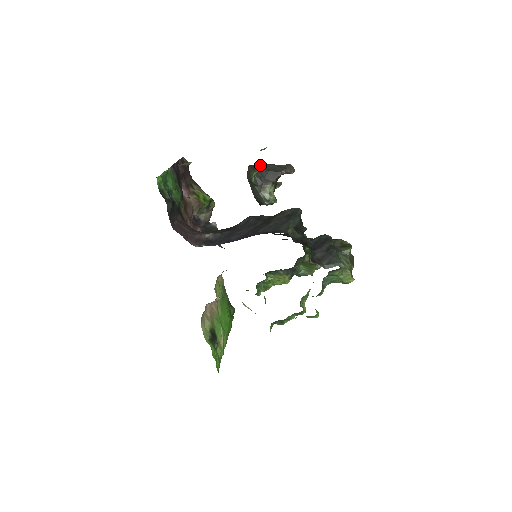
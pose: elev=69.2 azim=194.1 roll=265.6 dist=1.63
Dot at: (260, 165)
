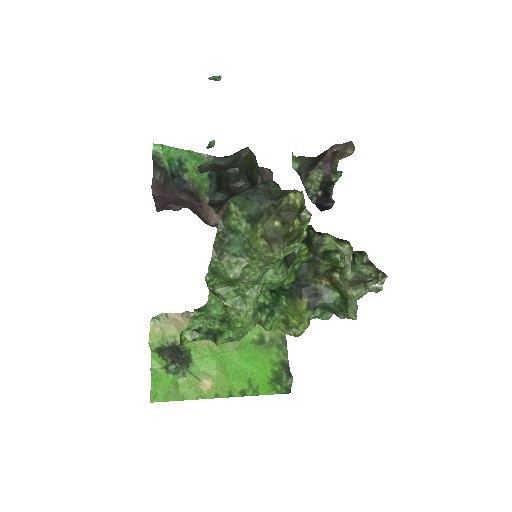
Dot at: occluded
